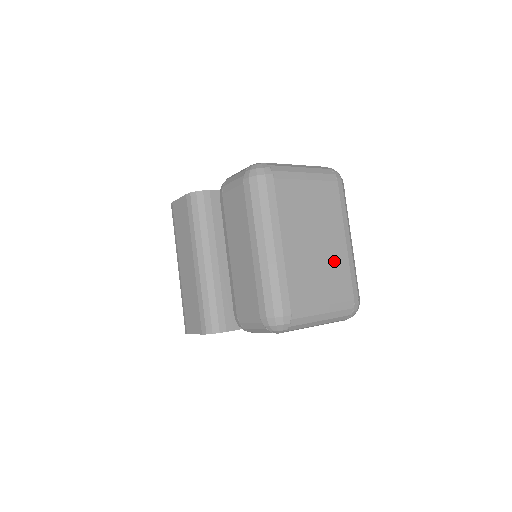
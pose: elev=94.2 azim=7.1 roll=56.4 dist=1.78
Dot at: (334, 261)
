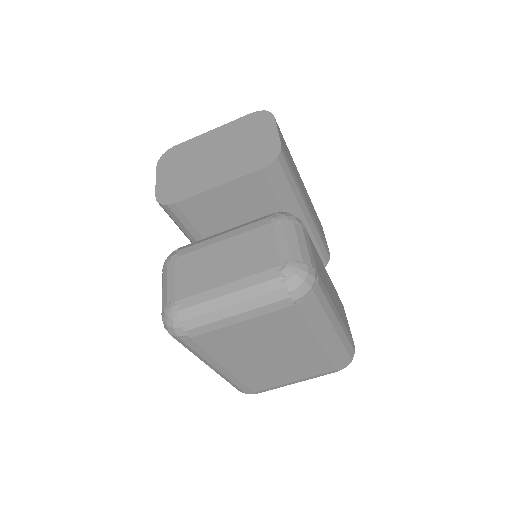
Dot at: (302, 358)
